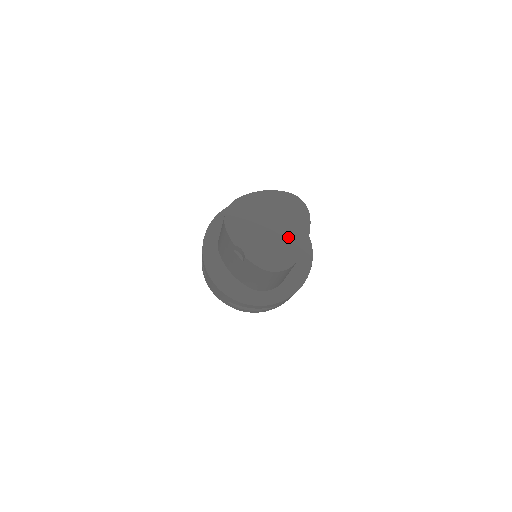
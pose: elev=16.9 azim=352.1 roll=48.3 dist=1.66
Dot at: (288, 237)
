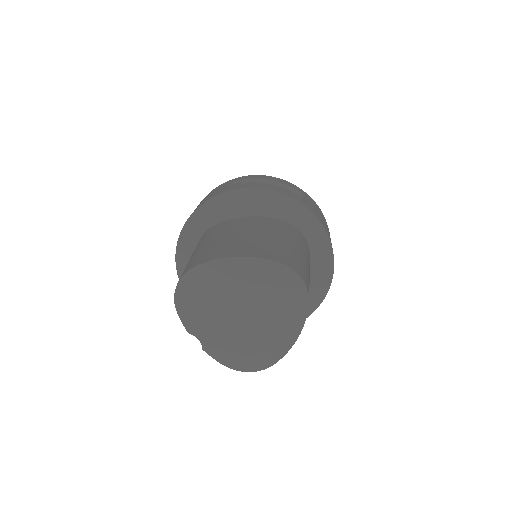
Dot at: (268, 330)
